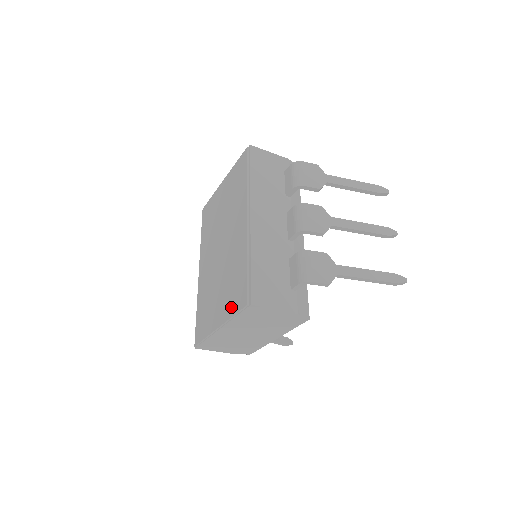
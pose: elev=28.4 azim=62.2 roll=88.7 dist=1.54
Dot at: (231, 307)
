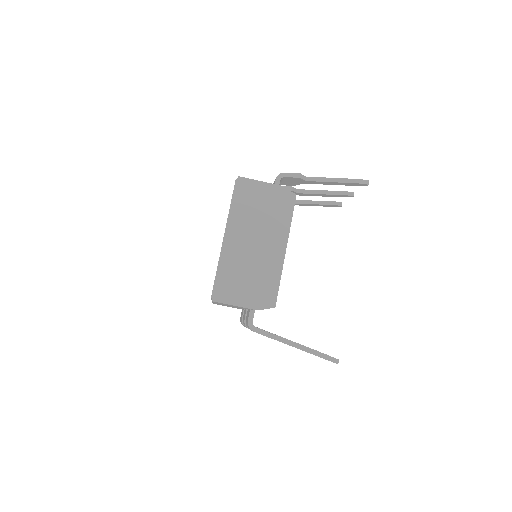
Dot at: occluded
